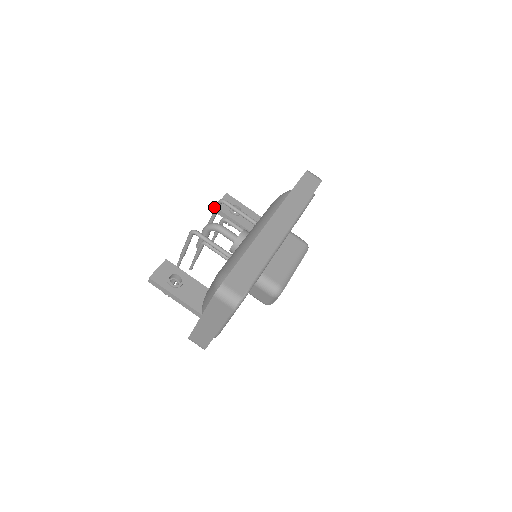
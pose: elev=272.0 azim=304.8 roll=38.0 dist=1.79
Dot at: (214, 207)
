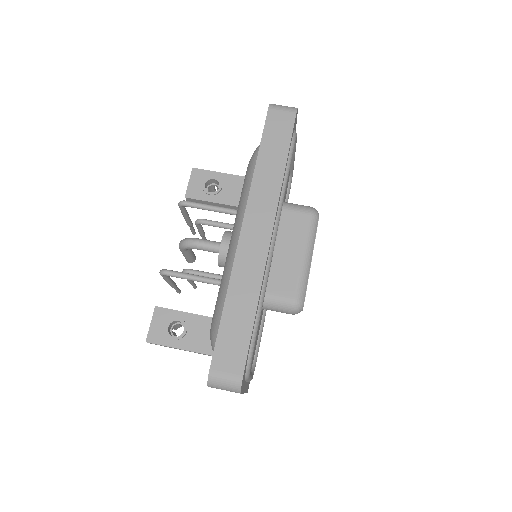
Dot at: occluded
